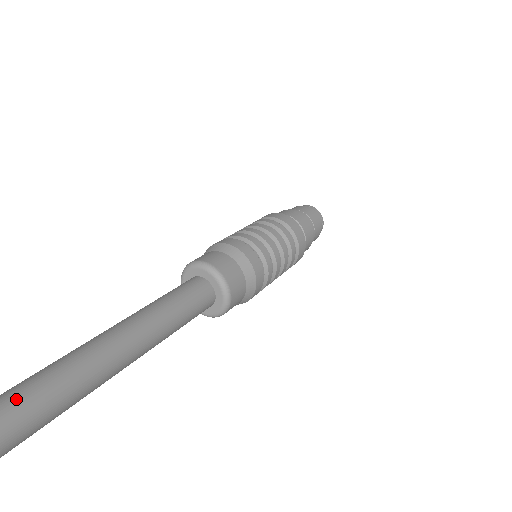
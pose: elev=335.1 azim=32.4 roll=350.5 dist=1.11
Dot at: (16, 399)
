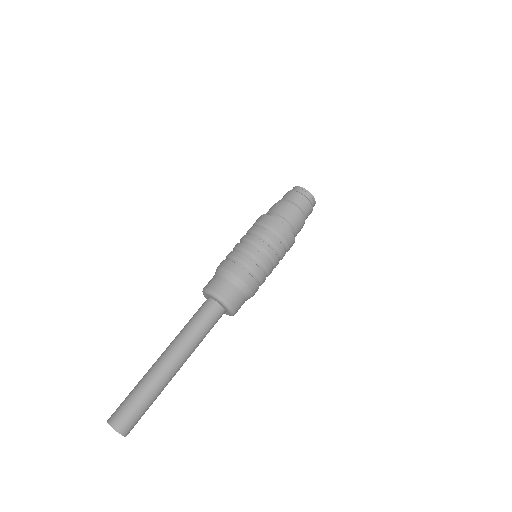
Dot at: (136, 421)
